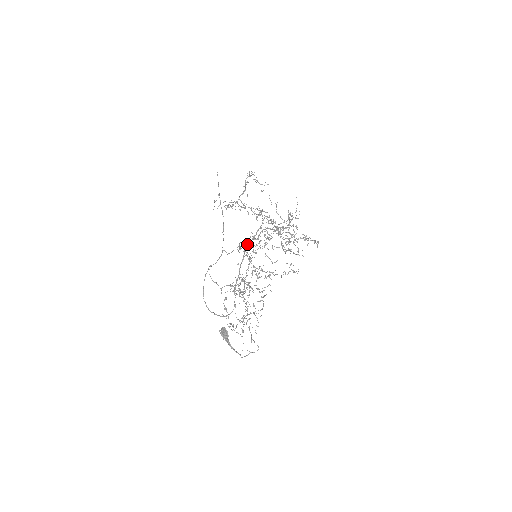
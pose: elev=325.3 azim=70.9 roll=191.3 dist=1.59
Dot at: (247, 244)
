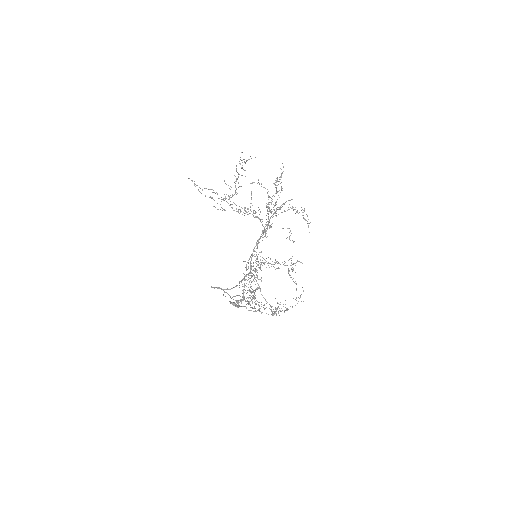
Dot at: (251, 260)
